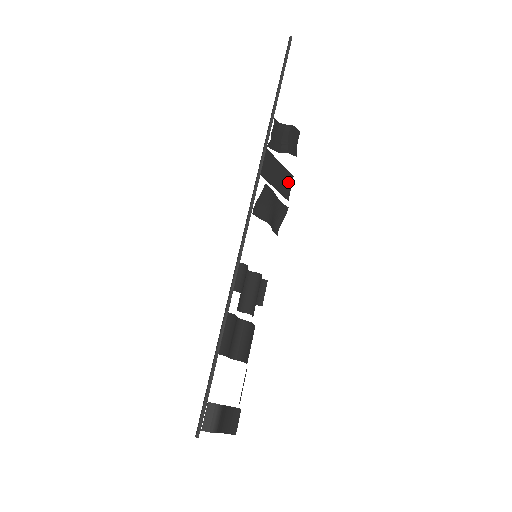
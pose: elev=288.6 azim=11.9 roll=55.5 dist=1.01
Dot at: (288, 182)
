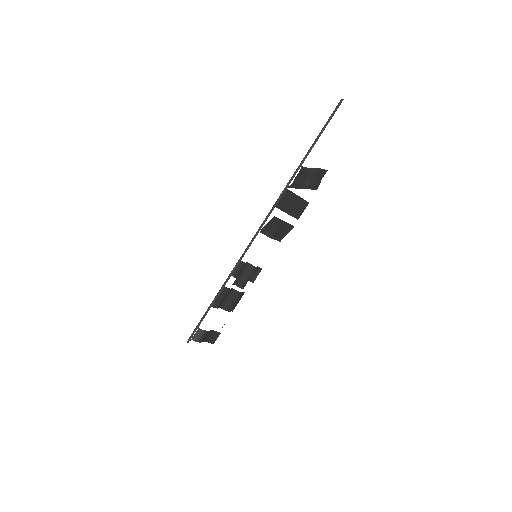
Dot at: (302, 207)
